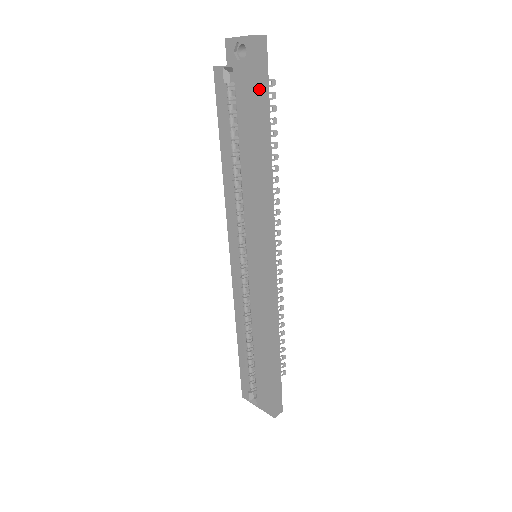
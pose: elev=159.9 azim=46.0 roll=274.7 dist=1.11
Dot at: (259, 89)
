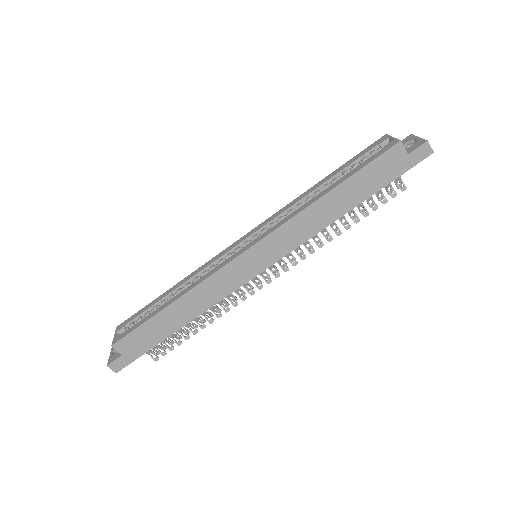
Dot at: (391, 168)
